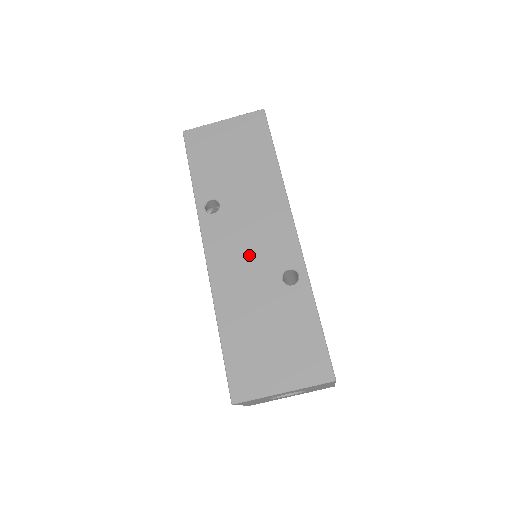
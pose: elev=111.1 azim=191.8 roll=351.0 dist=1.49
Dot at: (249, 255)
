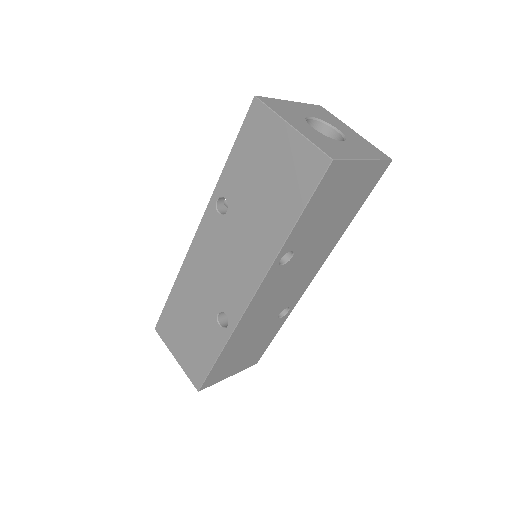
Dot at: (214, 273)
